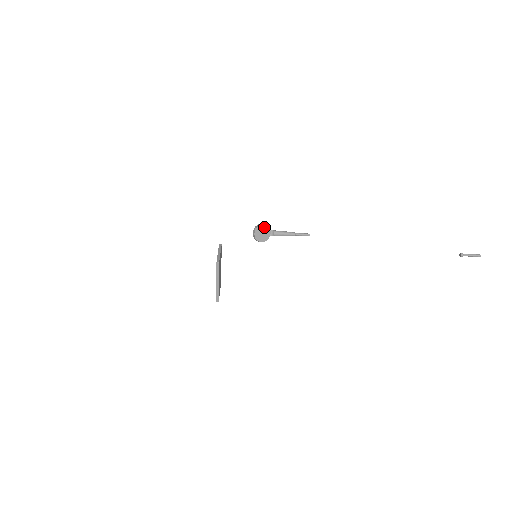
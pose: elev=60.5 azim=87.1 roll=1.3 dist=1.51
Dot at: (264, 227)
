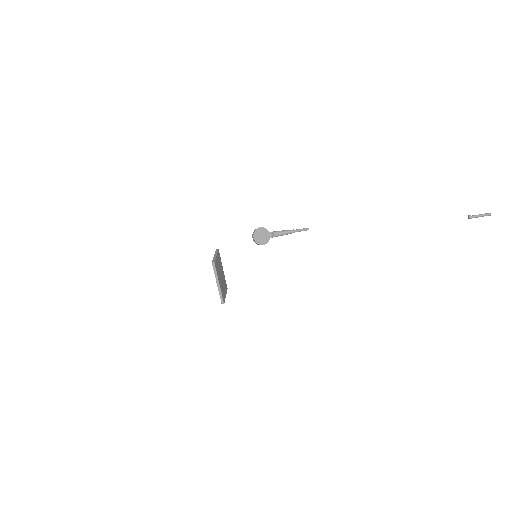
Dot at: (262, 230)
